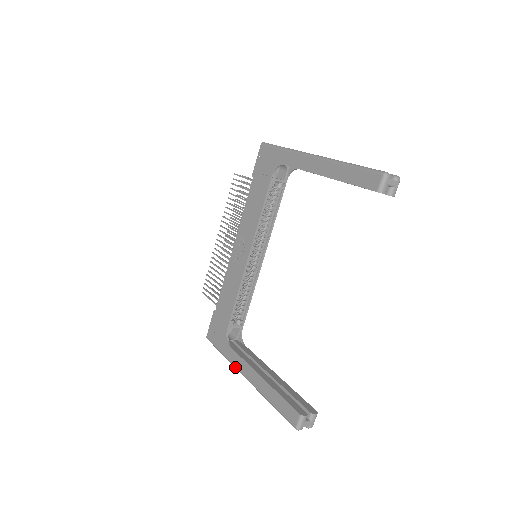
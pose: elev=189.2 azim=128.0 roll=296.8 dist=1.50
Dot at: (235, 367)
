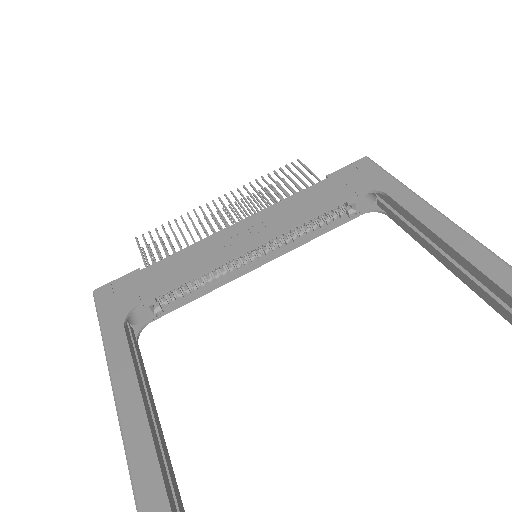
Dot at: (108, 359)
